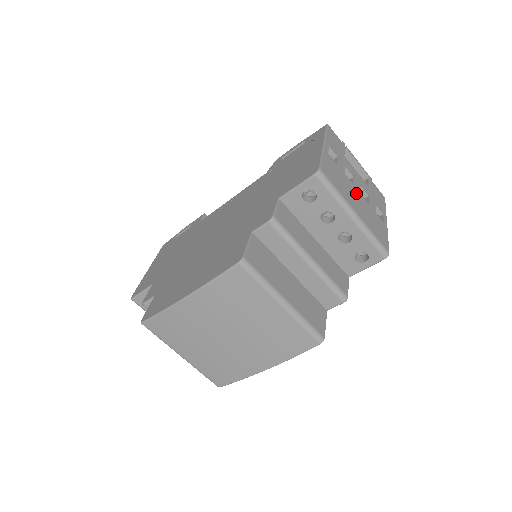
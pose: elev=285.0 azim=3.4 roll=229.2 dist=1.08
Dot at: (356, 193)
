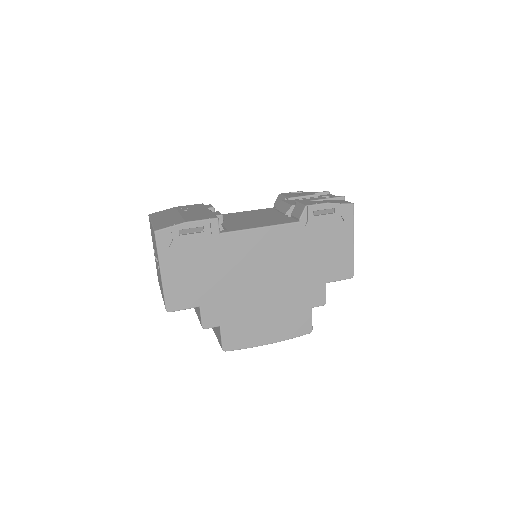
Dot at: occluded
